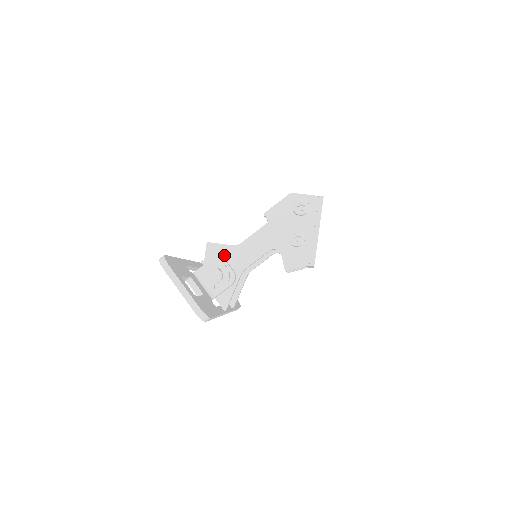
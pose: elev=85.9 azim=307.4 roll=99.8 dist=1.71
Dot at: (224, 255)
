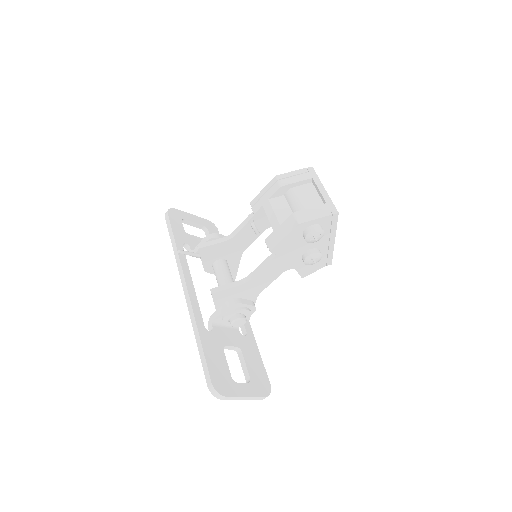
Dot at: (235, 294)
